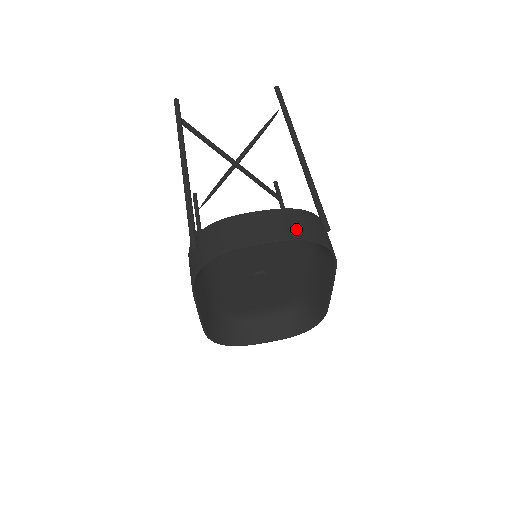
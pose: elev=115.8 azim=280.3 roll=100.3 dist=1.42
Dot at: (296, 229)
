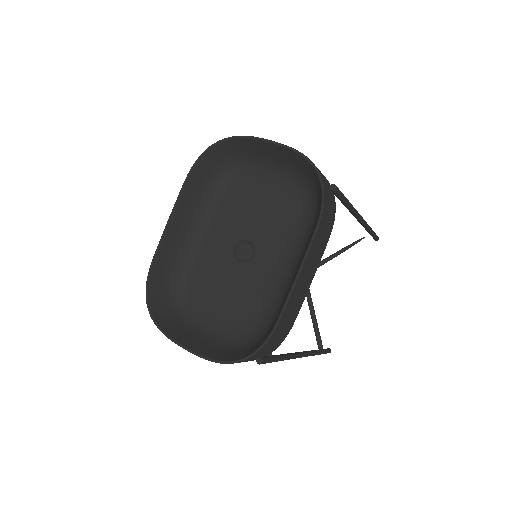
Dot at: occluded
